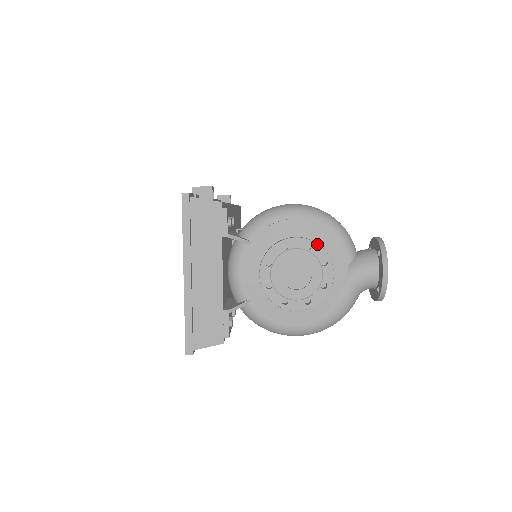
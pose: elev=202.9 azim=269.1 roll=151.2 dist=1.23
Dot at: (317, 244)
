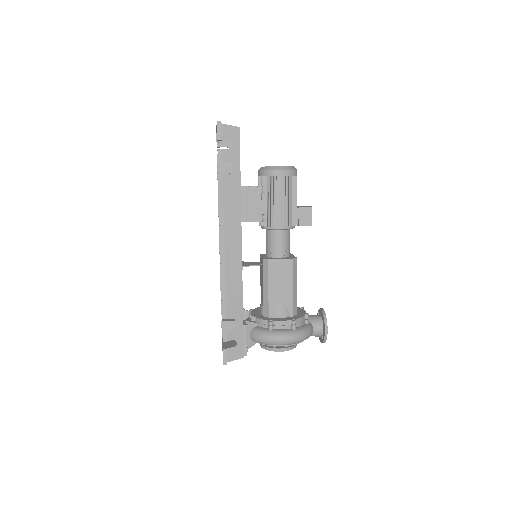
Dot at: occluded
